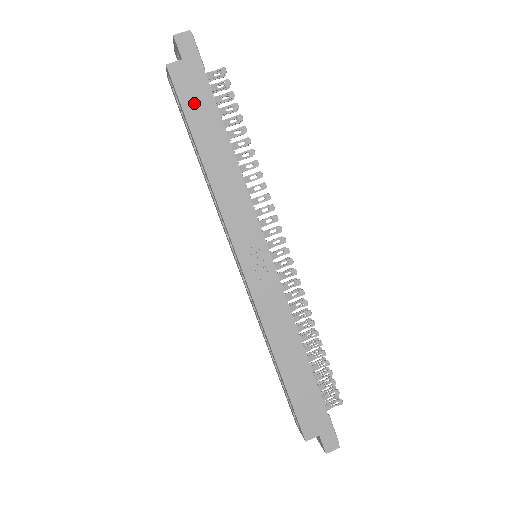
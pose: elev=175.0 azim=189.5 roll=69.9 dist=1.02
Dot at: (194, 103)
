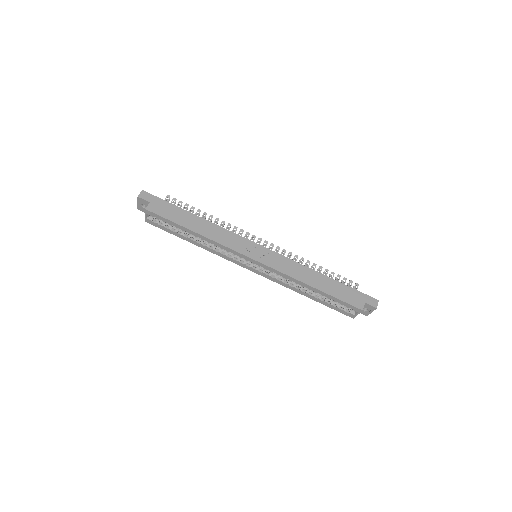
Dot at: (171, 214)
